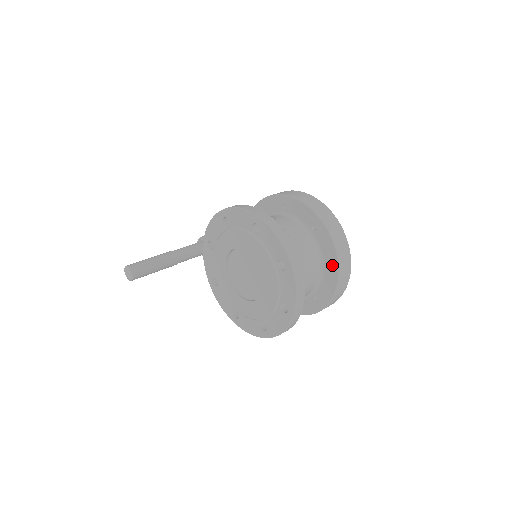
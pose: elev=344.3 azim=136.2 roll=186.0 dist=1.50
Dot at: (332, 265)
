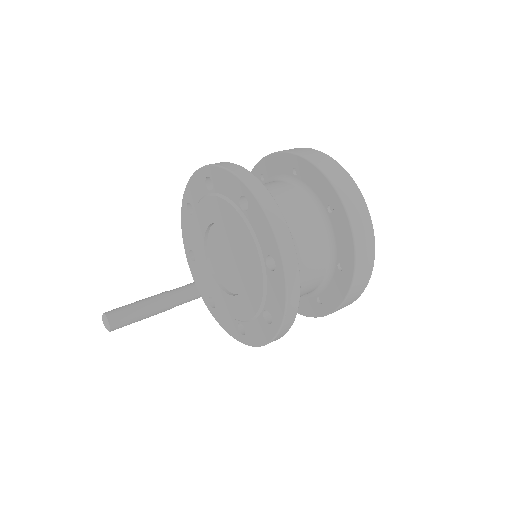
Dot at: (332, 201)
